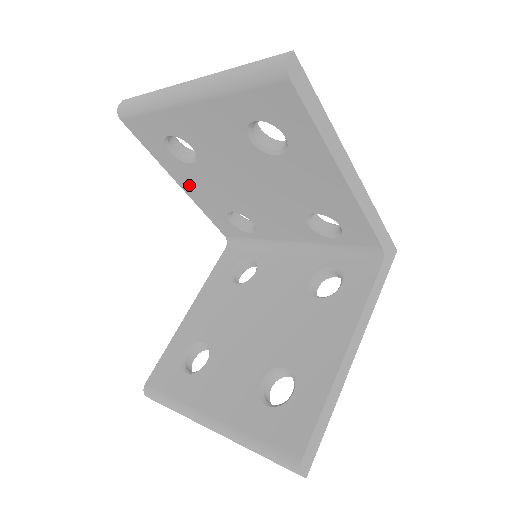
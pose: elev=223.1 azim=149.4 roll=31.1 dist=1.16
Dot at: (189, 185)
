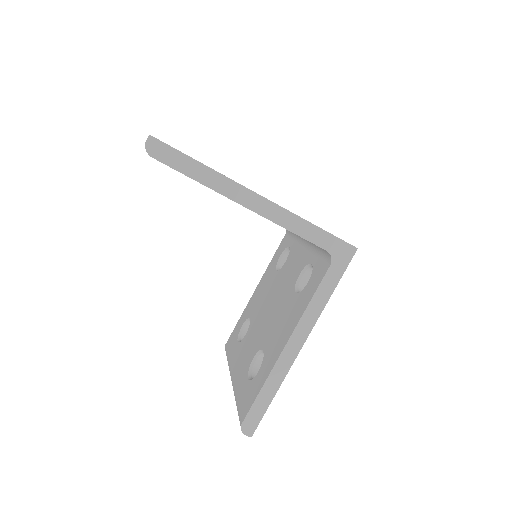
Dot at: occluded
